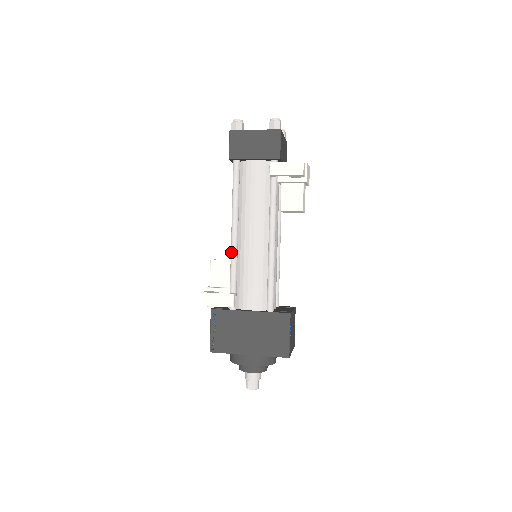
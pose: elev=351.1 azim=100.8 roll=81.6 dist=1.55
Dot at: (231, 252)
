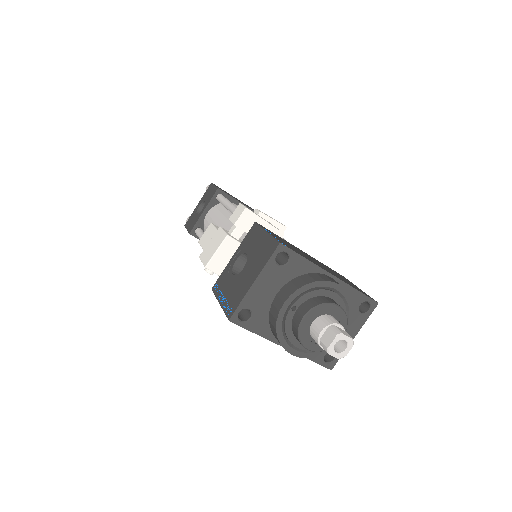
Dot at: occluded
